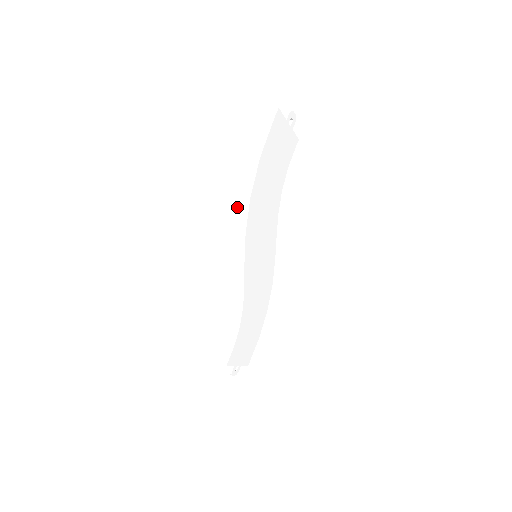
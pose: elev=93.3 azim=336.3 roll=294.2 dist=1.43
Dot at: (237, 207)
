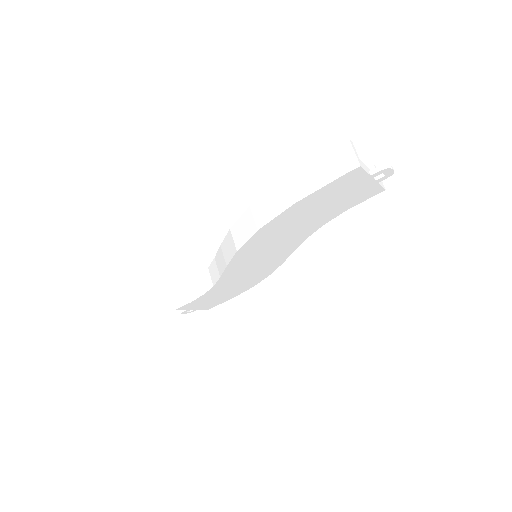
Dot at: (245, 221)
